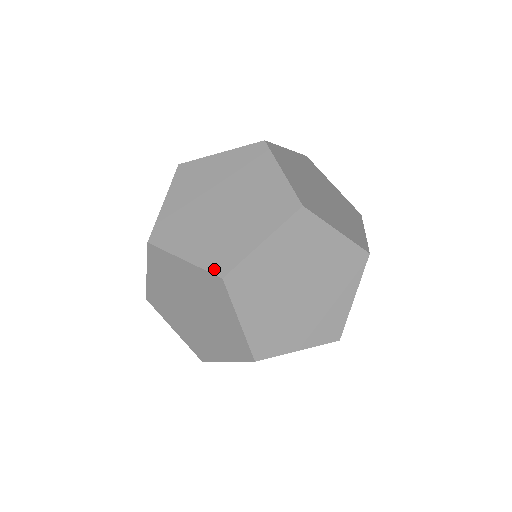
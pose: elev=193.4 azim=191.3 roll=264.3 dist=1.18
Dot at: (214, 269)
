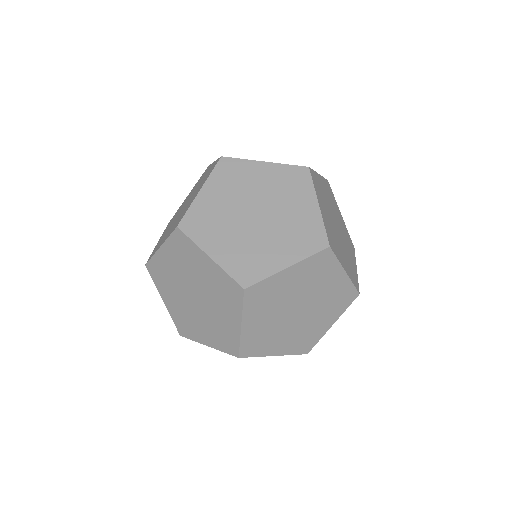
Dot at: (174, 229)
